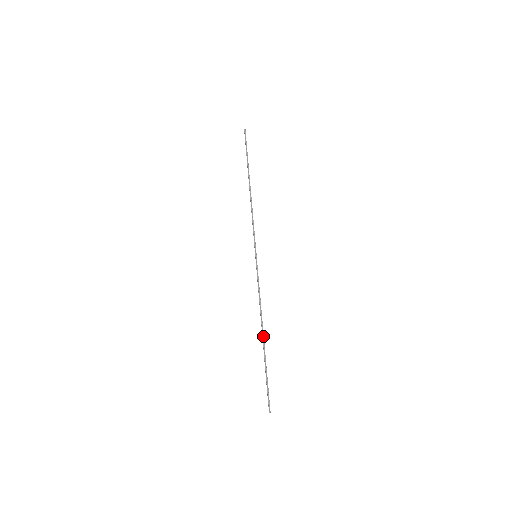
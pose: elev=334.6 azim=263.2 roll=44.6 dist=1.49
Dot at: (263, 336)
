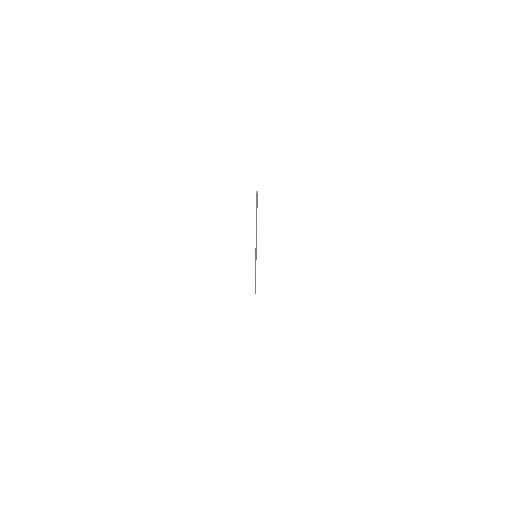
Dot at: occluded
